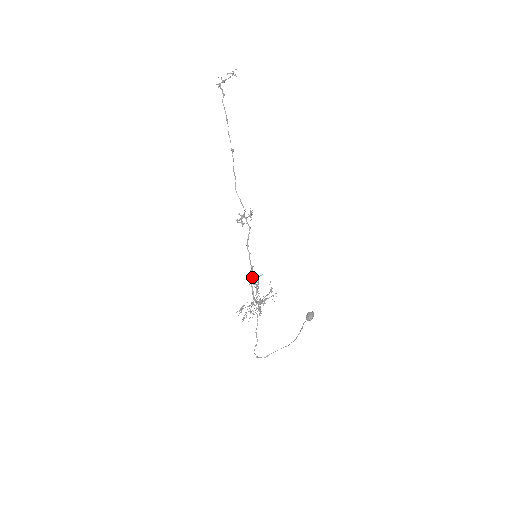
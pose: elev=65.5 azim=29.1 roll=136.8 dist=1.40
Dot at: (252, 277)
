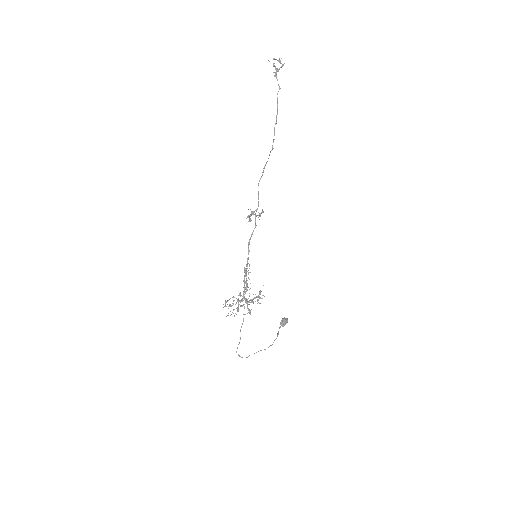
Dot at: (246, 275)
